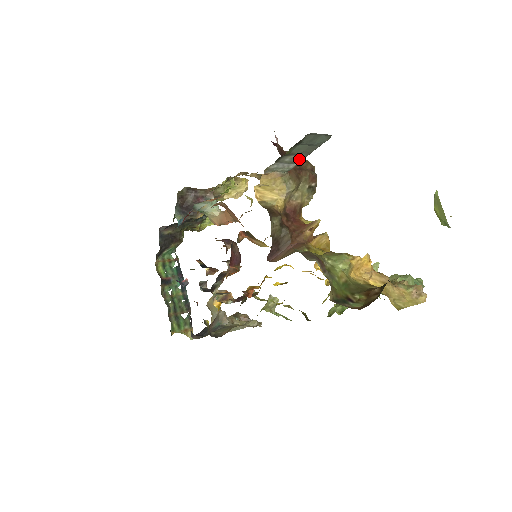
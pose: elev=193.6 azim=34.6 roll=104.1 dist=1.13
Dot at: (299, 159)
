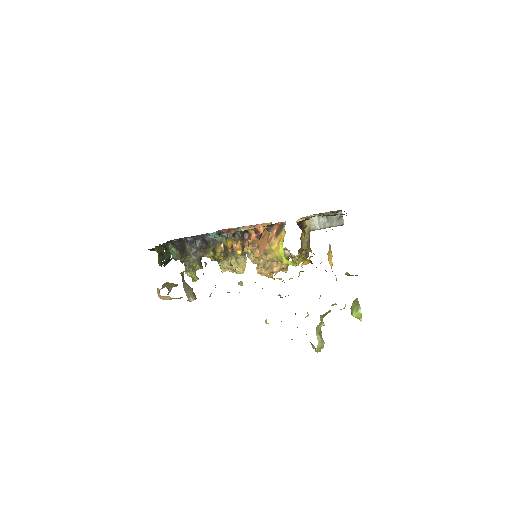
Dot at: (323, 225)
